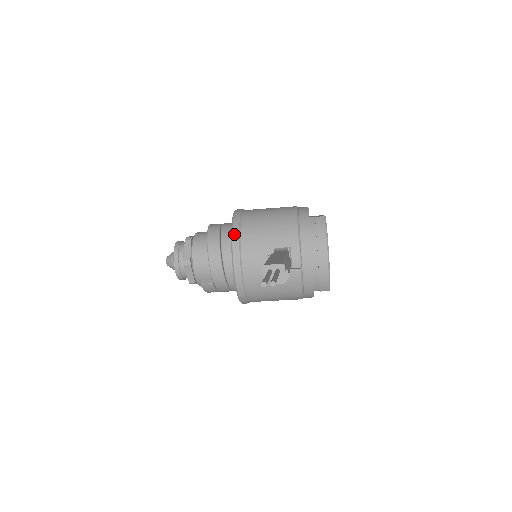
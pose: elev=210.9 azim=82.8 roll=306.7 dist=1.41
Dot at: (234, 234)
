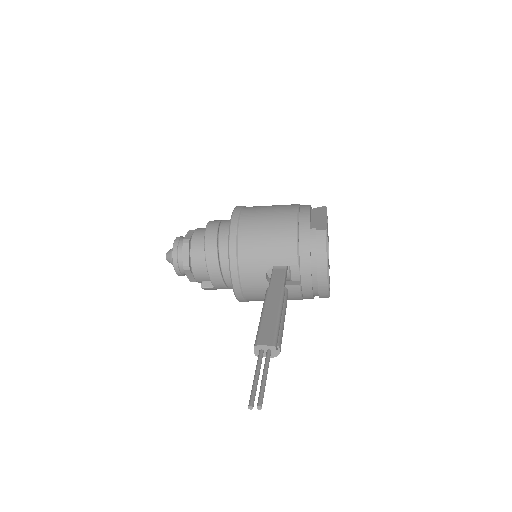
Dot at: (231, 250)
